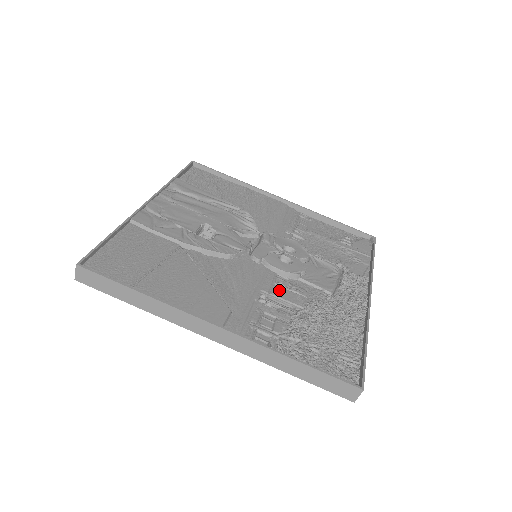
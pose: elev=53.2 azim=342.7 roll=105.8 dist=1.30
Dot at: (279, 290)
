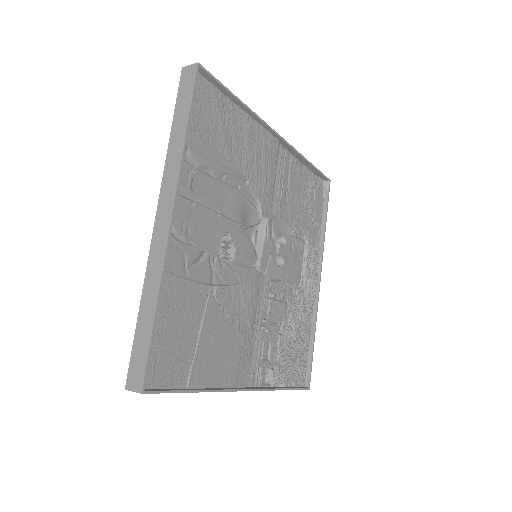
Dot at: (273, 306)
